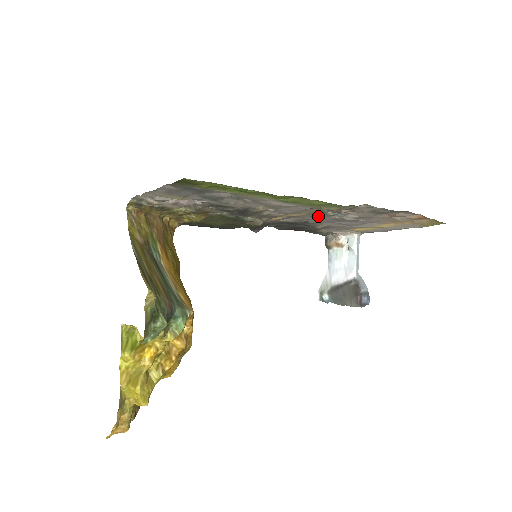
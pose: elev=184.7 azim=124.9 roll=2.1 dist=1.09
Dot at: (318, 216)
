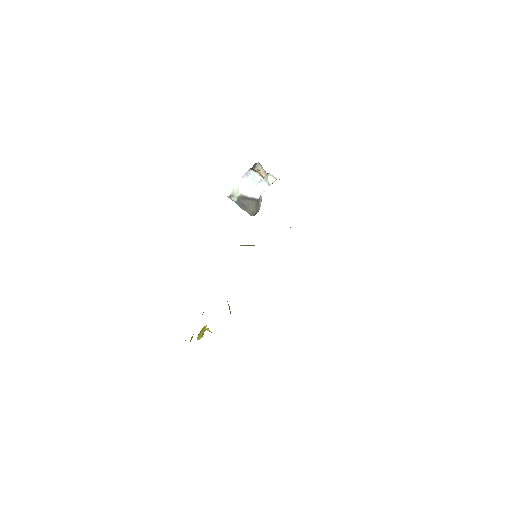
Dot at: occluded
